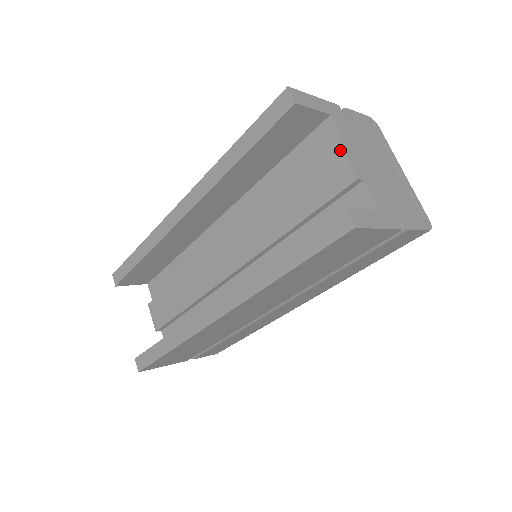
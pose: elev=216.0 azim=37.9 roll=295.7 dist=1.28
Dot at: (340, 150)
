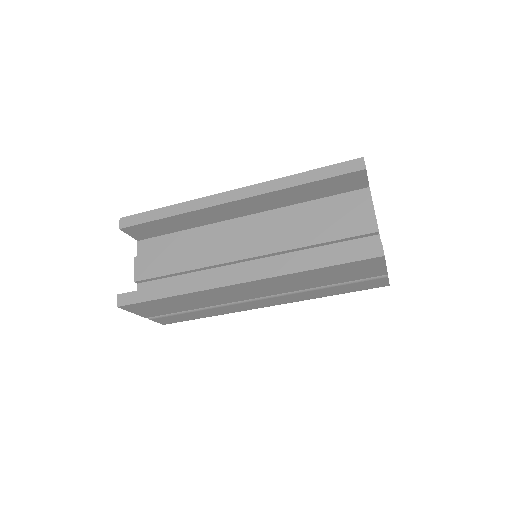
Dot at: (372, 210)
